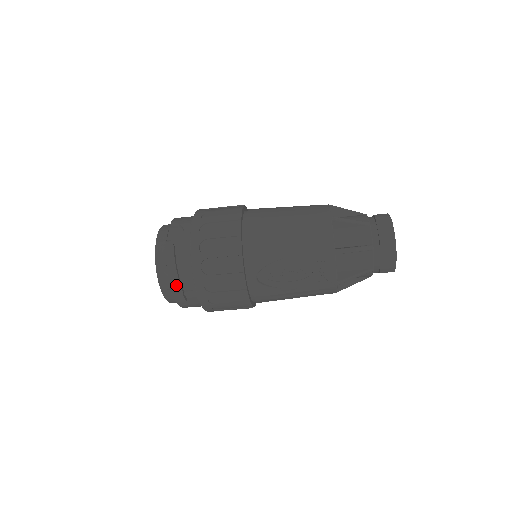
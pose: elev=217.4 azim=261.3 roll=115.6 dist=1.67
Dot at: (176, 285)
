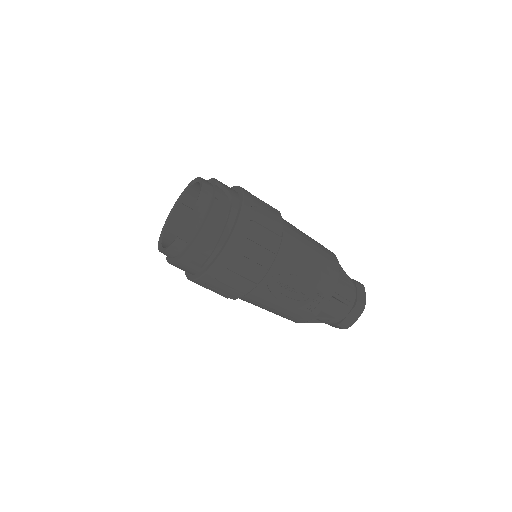
Dot at: (200, 243)
